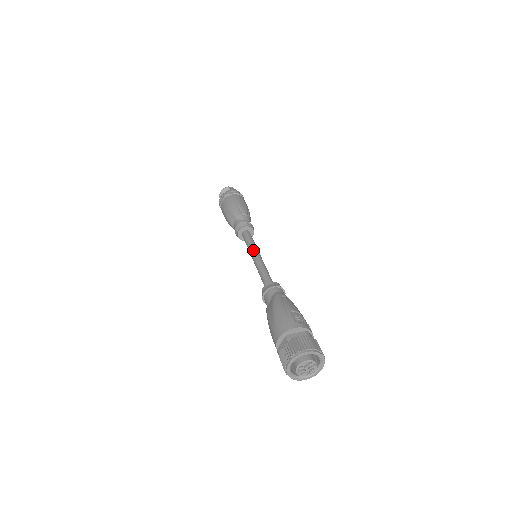
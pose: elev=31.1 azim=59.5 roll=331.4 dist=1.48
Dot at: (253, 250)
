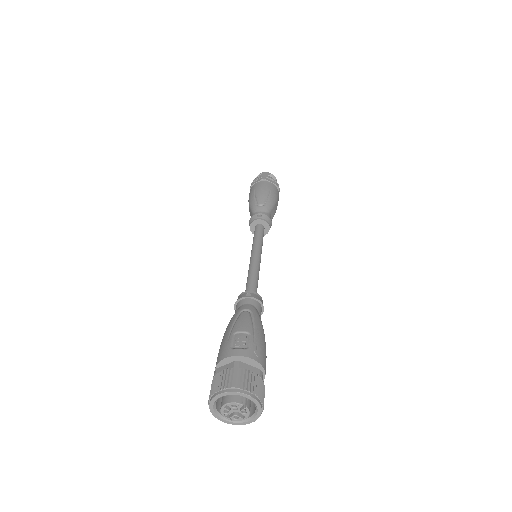
Dot at: (252, 250)
